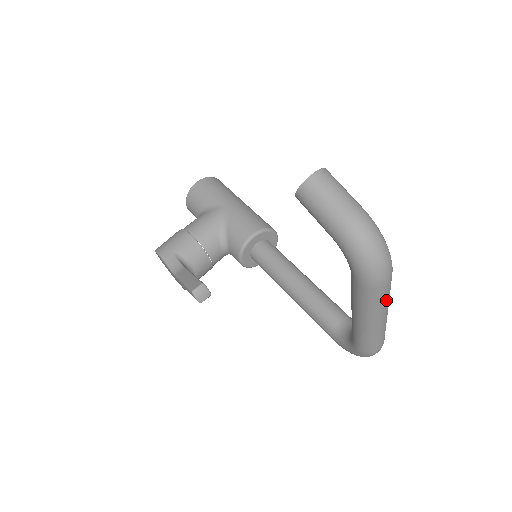
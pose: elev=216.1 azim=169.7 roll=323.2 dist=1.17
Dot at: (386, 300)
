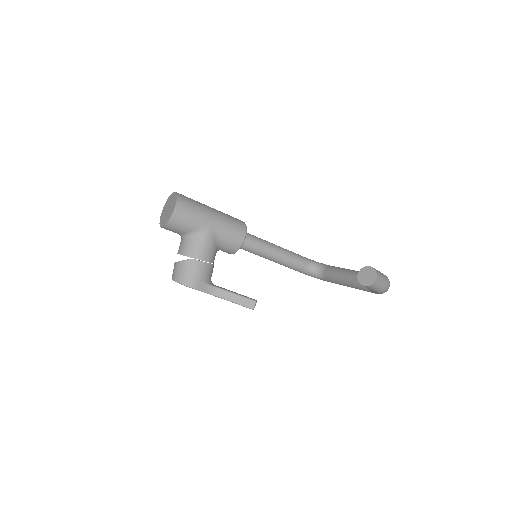
Dot at: occluded
